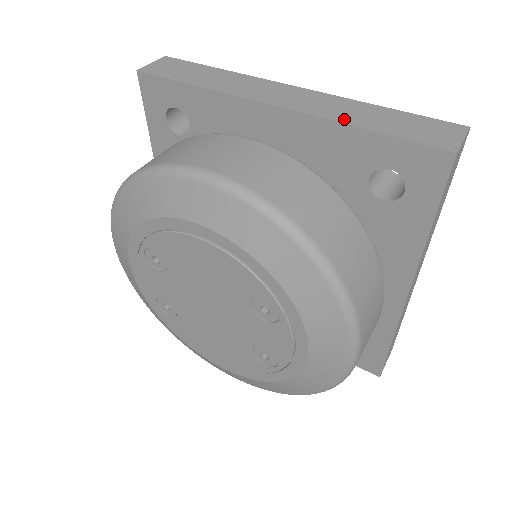
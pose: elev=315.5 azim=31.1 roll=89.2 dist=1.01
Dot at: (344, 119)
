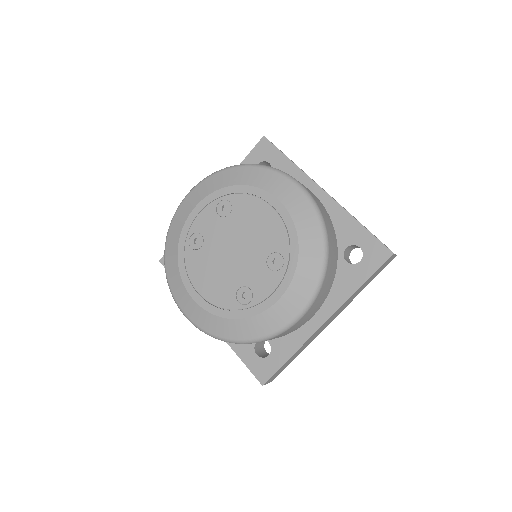
Dot at: occluded
